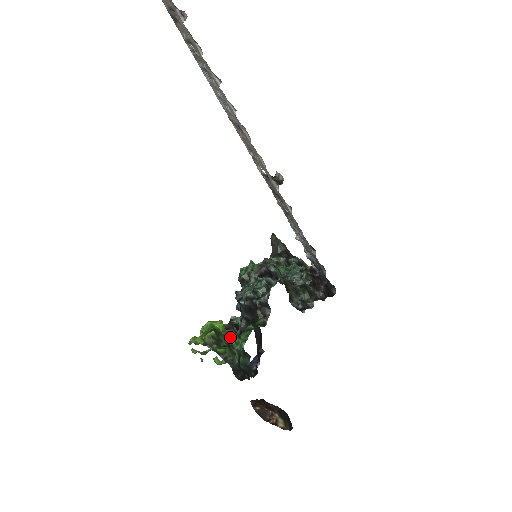
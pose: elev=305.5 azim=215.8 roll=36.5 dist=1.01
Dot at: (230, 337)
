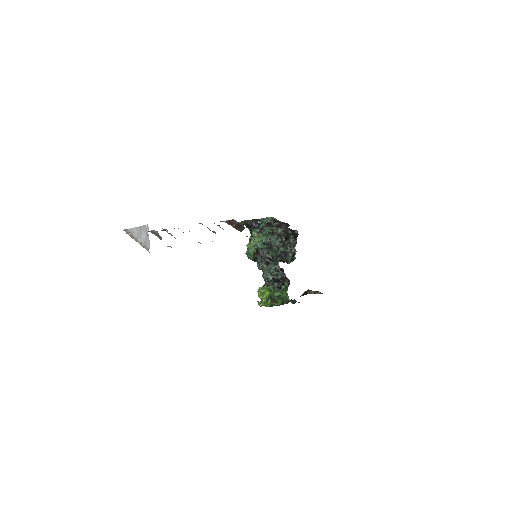
Dot at: (275, 293)
